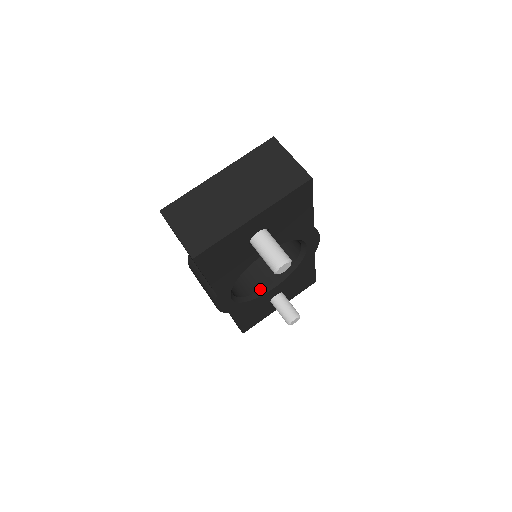
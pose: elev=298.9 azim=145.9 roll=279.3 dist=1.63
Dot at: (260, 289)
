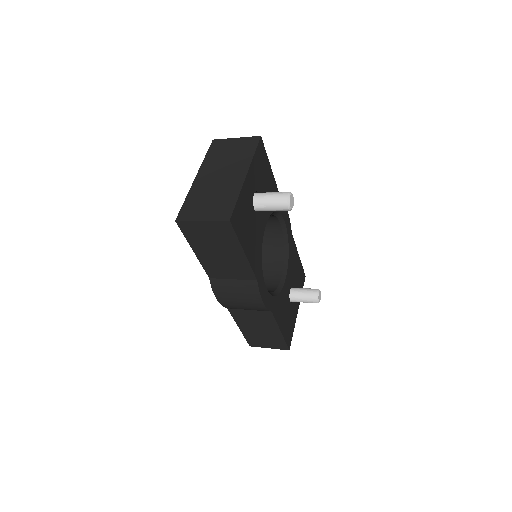
Dot at: (277, 285)
